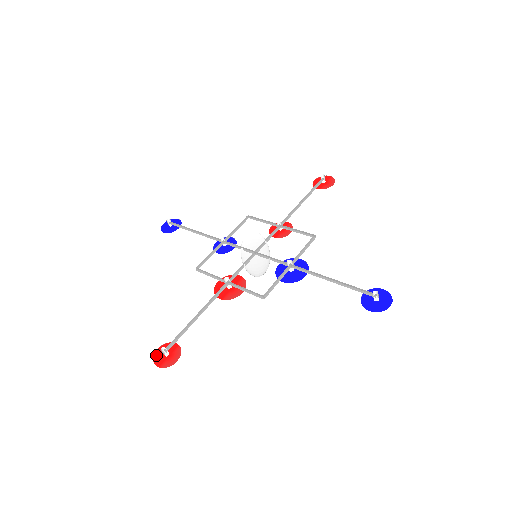
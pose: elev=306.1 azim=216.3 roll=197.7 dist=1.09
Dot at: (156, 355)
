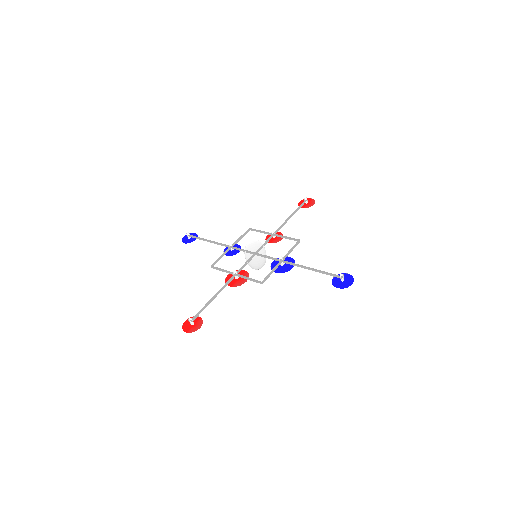
Dot at: (184, 325)
